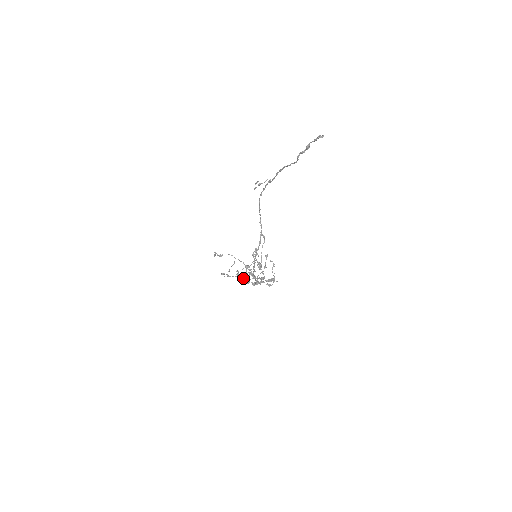
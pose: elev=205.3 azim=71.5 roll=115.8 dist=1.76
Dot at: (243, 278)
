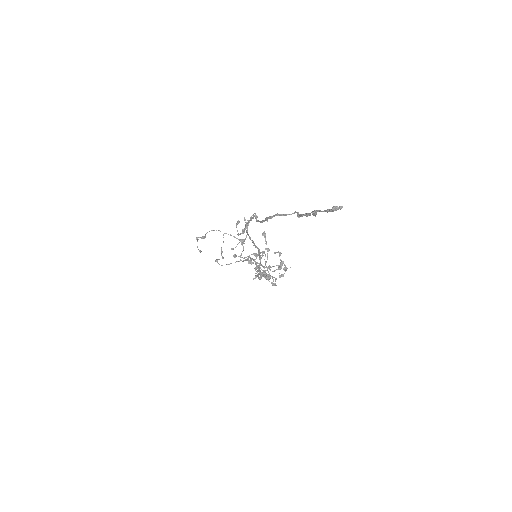
Dot at: (243, 261)
